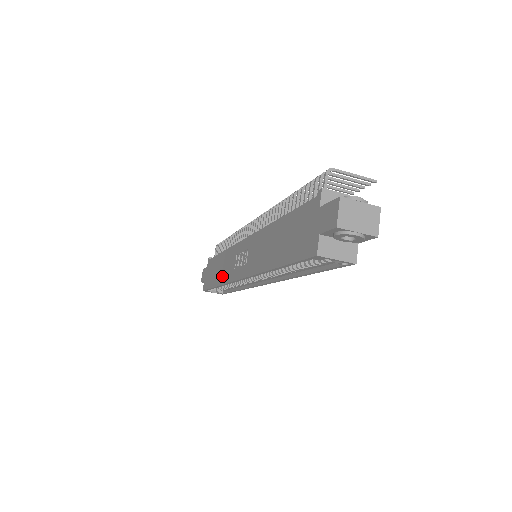
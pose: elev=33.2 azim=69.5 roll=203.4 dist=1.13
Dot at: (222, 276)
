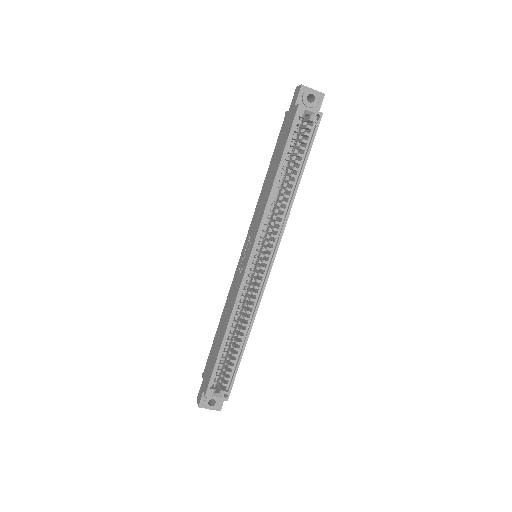
Dot at: (228, 313)
